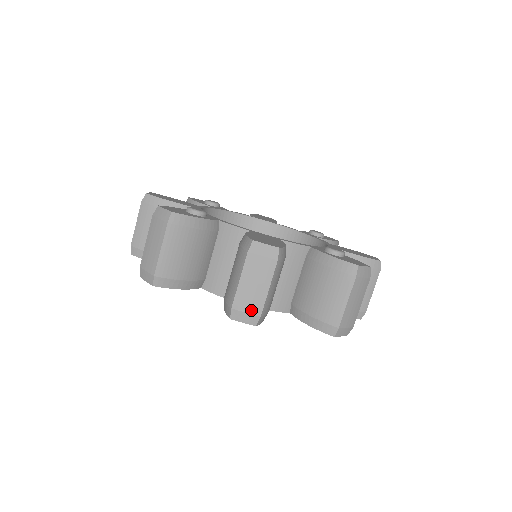
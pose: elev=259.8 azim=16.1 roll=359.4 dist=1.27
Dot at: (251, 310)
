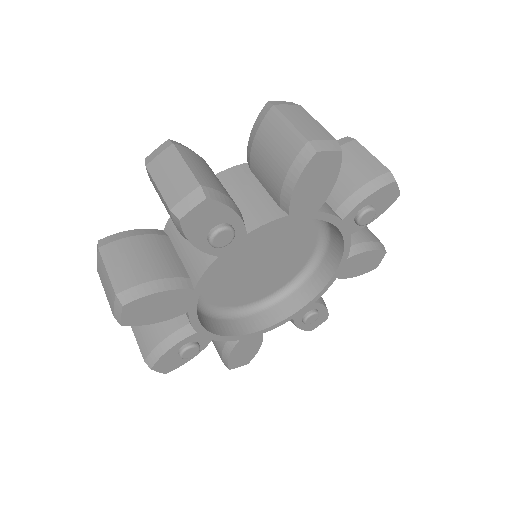
Dot at: (187, 191)
